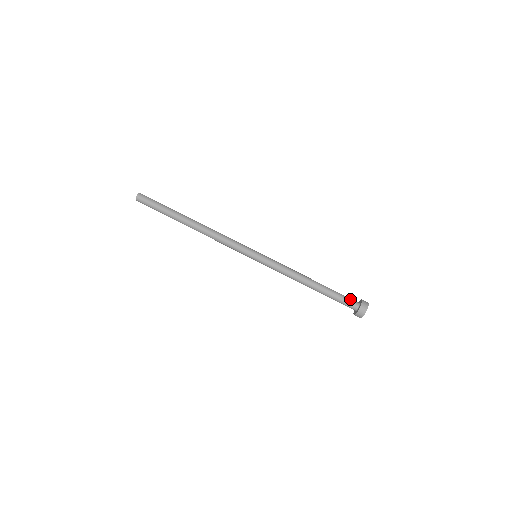
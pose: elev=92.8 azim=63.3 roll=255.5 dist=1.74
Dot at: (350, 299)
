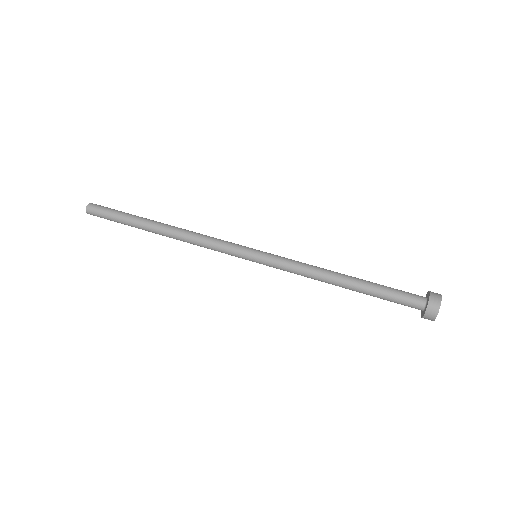
Dot at: (409, 293)
